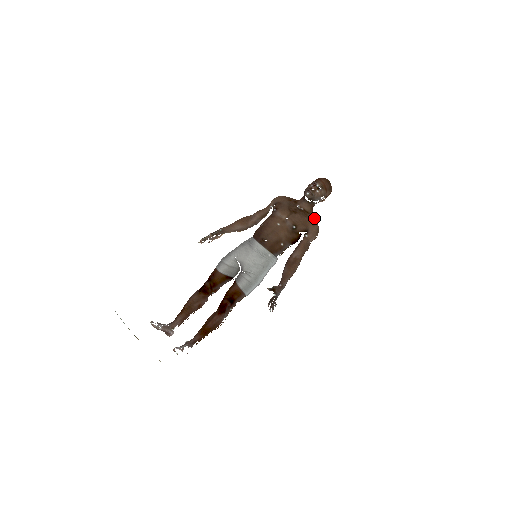
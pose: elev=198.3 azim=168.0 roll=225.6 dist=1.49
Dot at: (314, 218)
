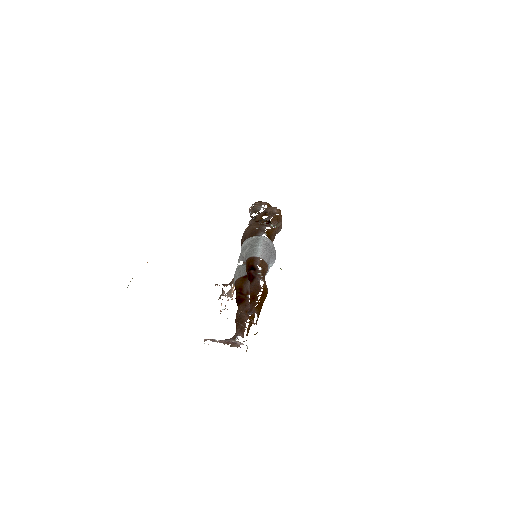
Dot at: occluded
